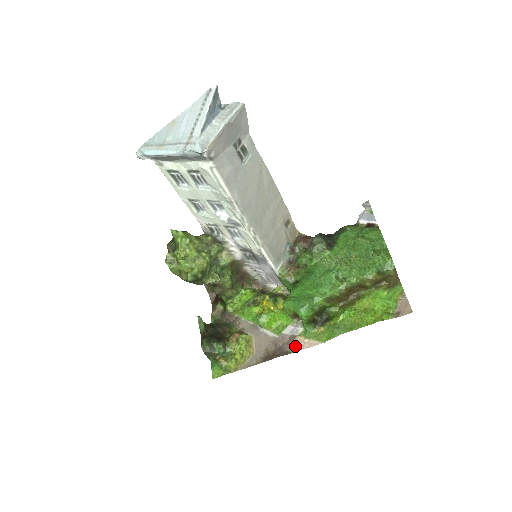
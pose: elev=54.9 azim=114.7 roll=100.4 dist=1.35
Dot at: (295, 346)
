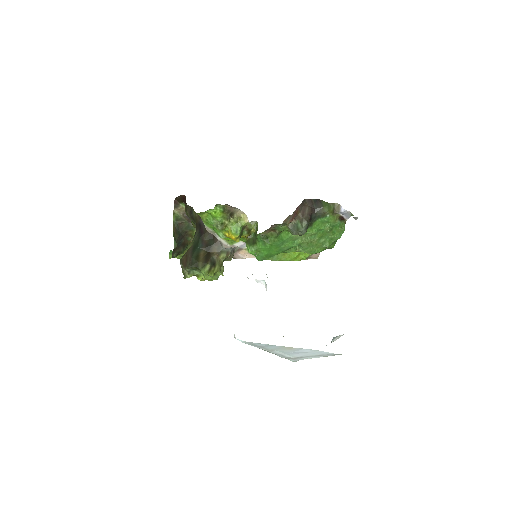
Dot at: (239, 255)
